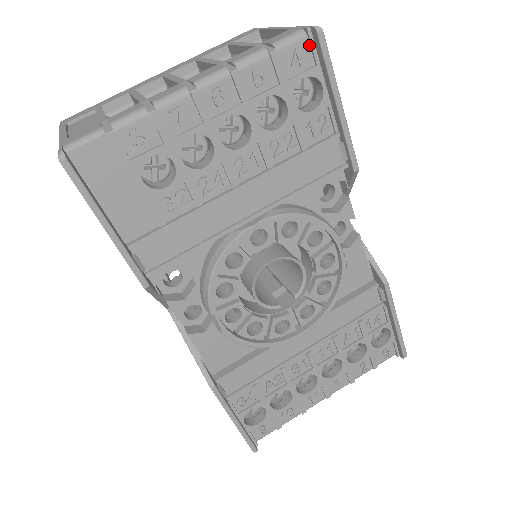
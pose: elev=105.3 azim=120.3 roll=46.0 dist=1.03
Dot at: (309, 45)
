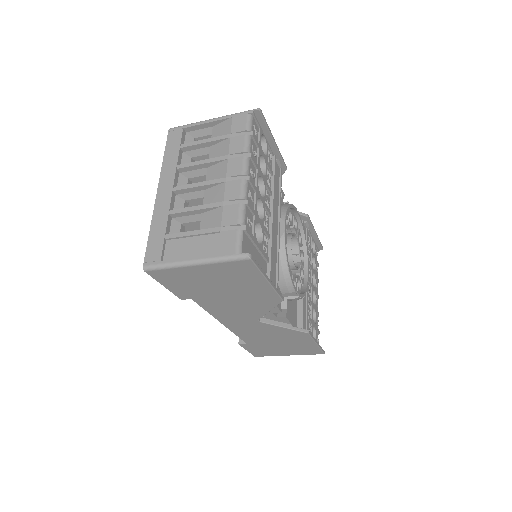
Dot at: (254, 120)
